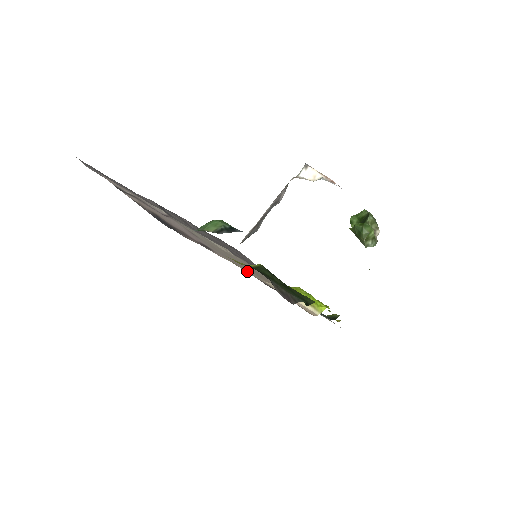
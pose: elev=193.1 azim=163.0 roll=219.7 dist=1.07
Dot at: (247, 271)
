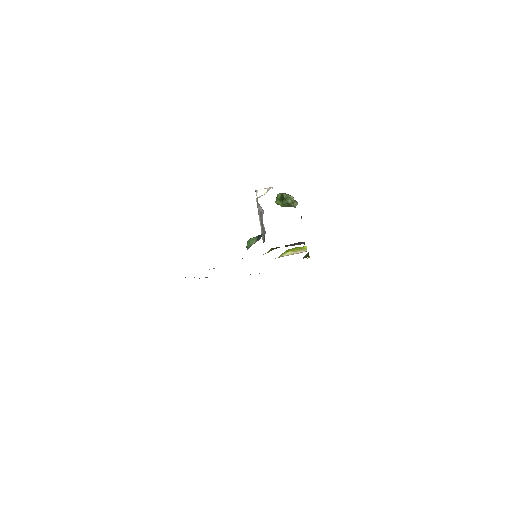
Dot at: occluded
